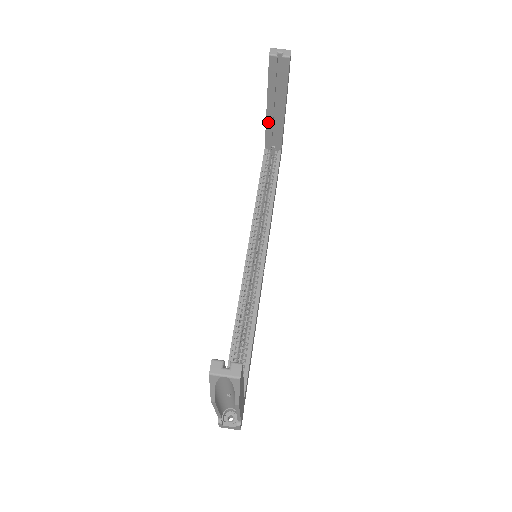
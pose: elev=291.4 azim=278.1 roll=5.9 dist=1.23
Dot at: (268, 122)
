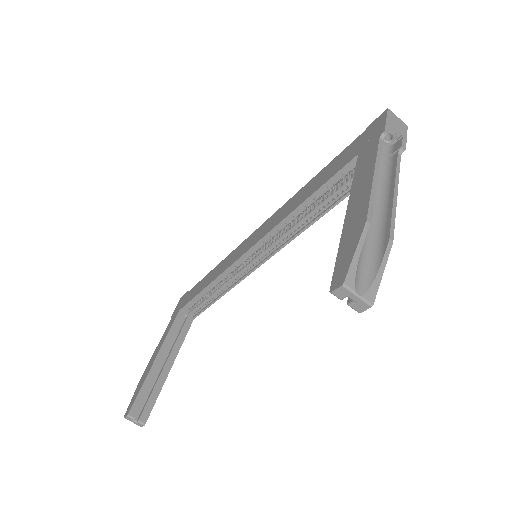
Dot at: occluded
